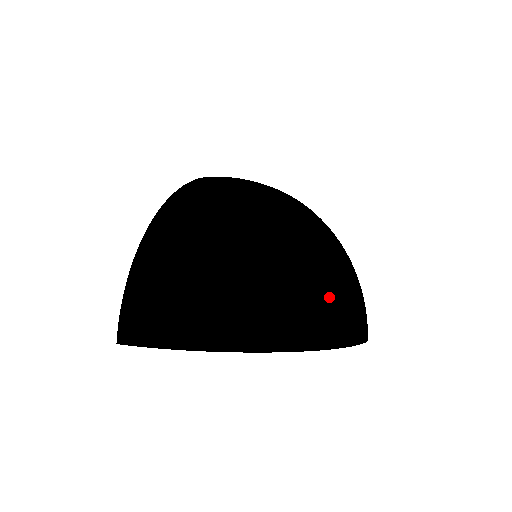
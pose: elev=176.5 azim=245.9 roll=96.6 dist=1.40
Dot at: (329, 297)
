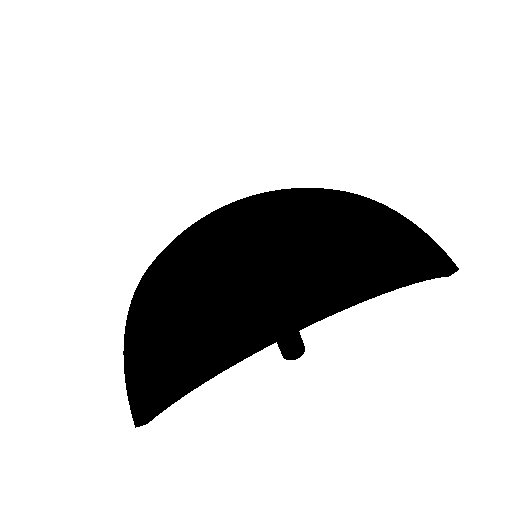
Dot at: (346, 235)
